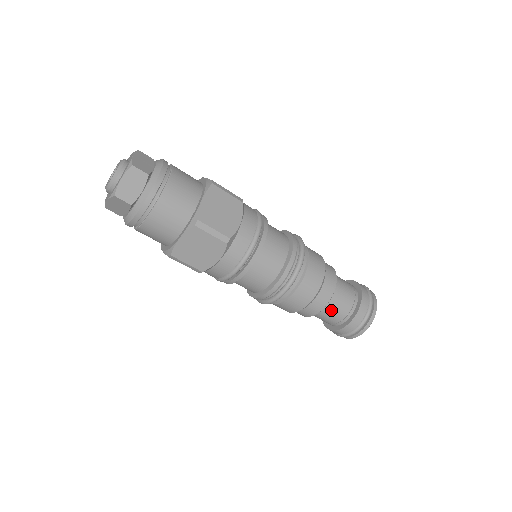
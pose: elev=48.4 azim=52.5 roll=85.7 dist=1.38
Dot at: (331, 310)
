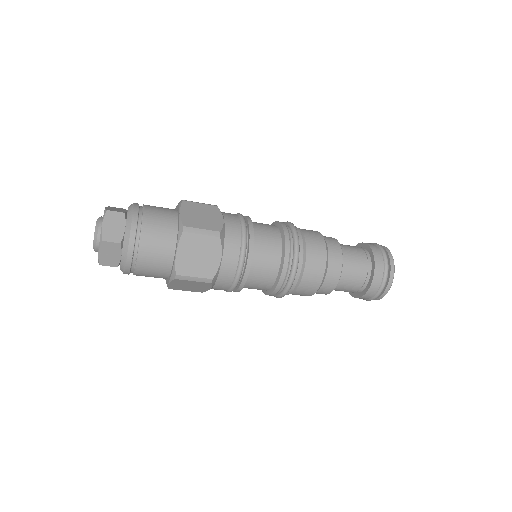
Dot at: (341, 289)
